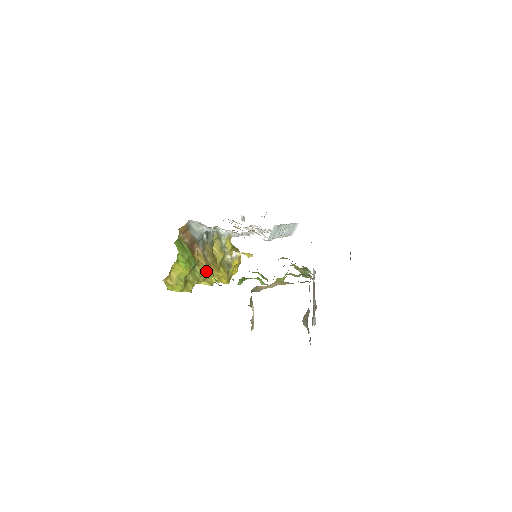
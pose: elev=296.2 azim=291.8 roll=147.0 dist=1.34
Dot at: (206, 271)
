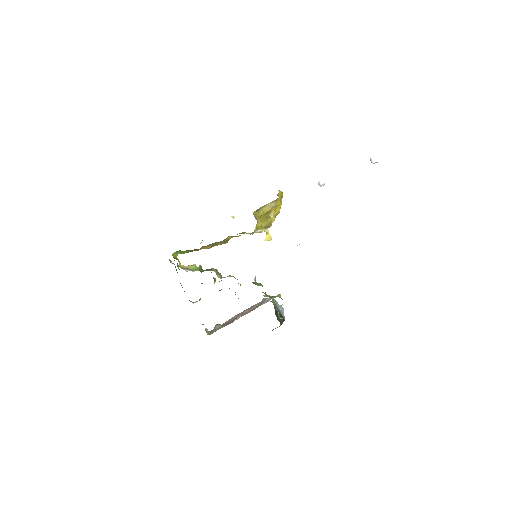
Dot at: (209, 248)
